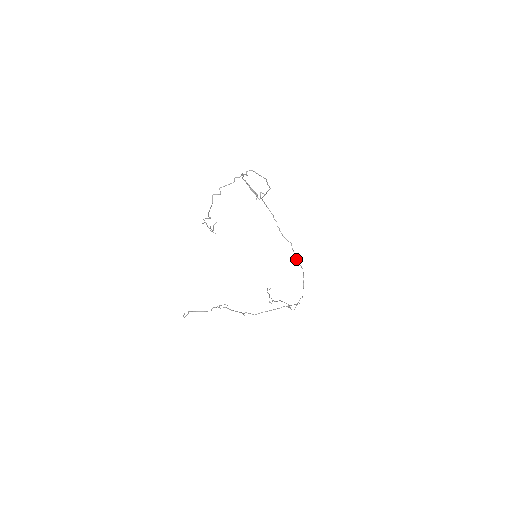
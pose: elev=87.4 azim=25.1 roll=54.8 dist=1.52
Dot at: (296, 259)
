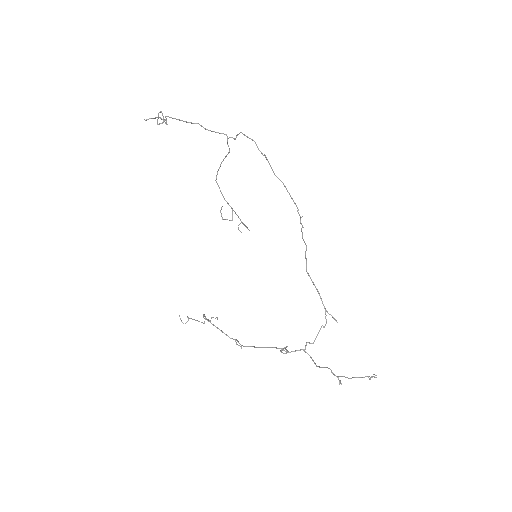
Dot at: (306, 270)
